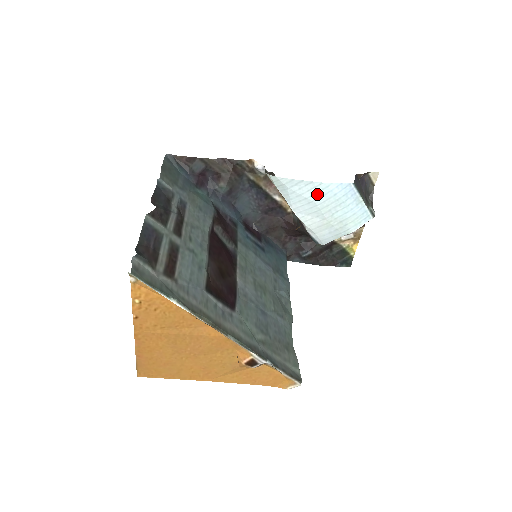
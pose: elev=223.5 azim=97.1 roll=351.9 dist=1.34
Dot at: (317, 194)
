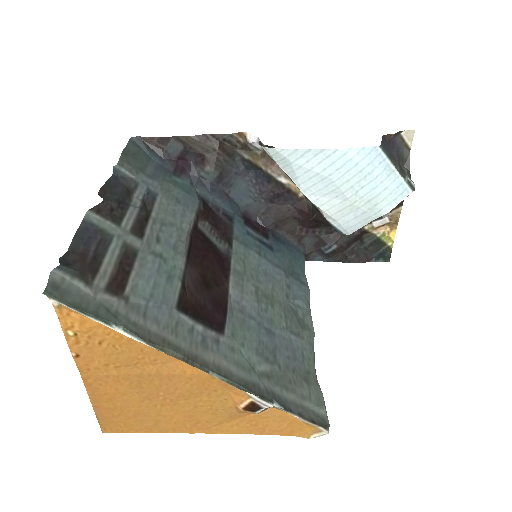
Dot at: (332, 166)
